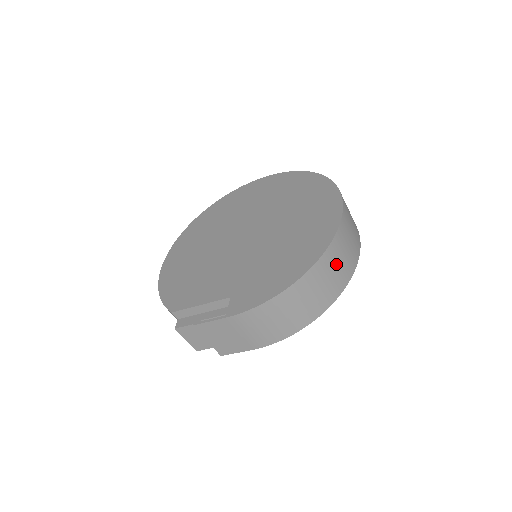
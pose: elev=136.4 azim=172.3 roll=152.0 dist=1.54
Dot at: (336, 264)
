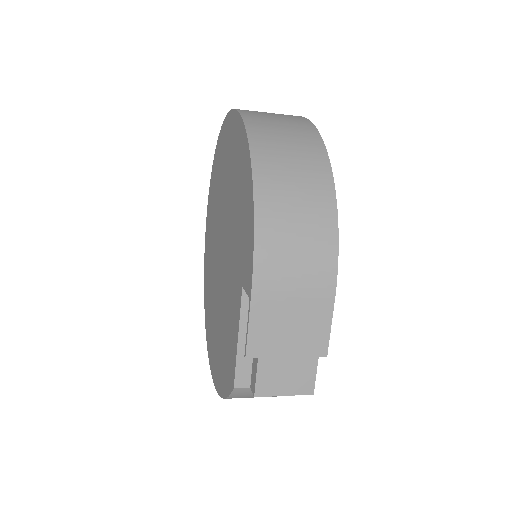
Dot at: (278, 131)
